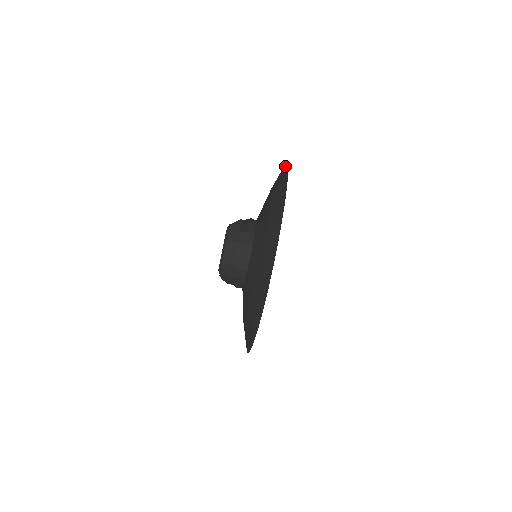
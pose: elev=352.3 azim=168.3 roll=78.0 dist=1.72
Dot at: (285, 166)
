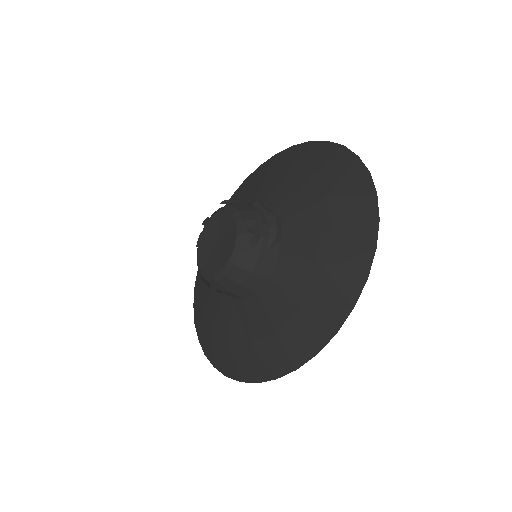
Dot at: (370, 193)
